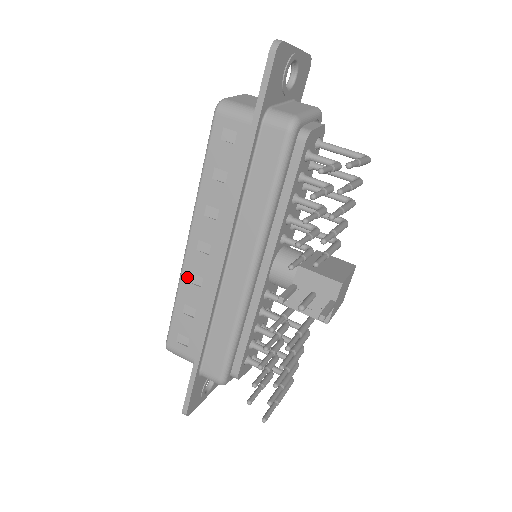
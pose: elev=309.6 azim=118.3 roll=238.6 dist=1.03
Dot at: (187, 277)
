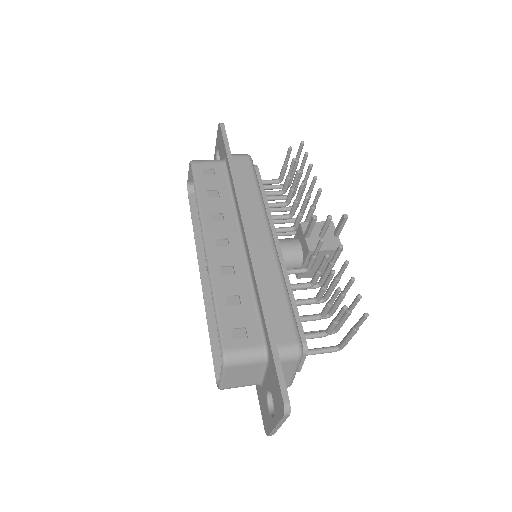
Dot at: (218, 272)
